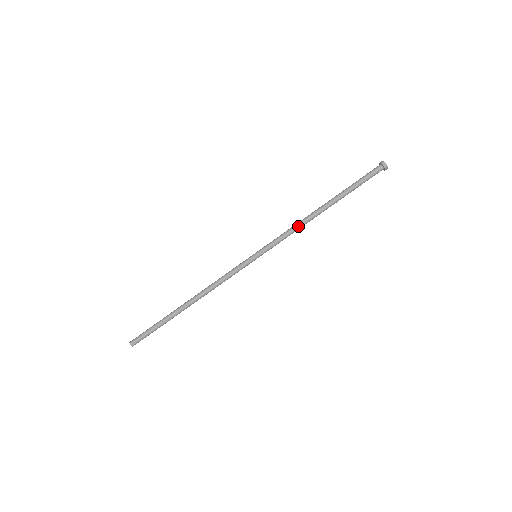
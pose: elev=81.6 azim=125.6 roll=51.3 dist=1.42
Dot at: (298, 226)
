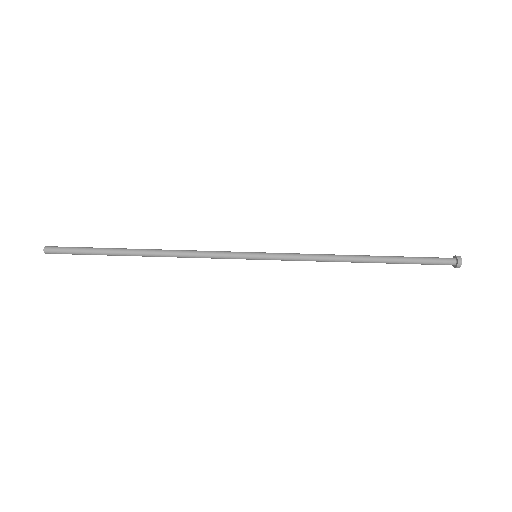
Dot at: (324, 258)
